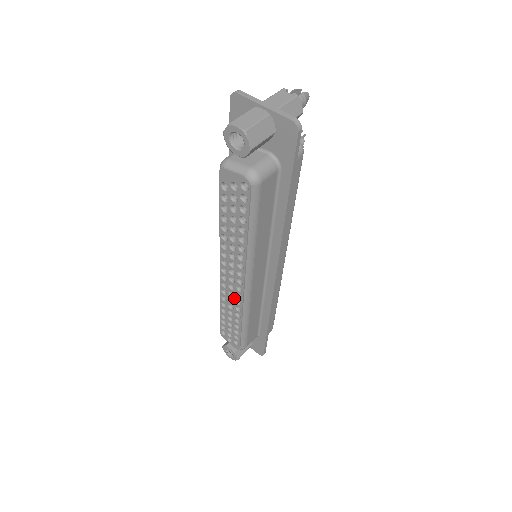
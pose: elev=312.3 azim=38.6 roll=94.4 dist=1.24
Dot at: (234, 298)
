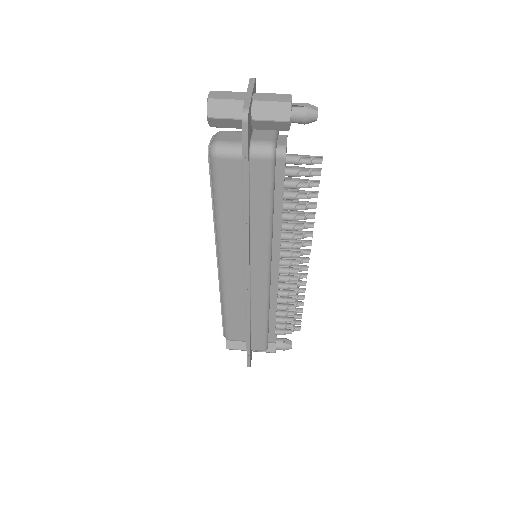
Dot at: occluded
